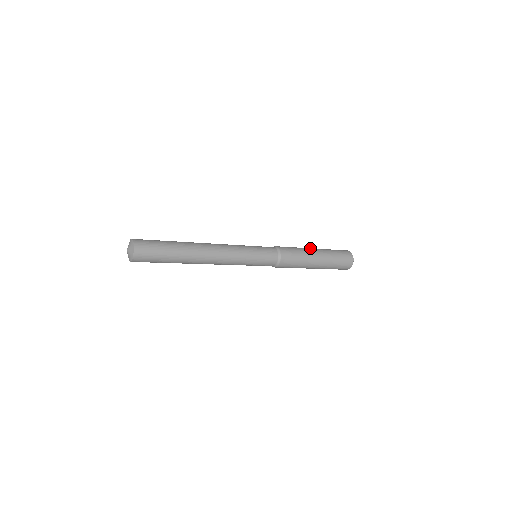
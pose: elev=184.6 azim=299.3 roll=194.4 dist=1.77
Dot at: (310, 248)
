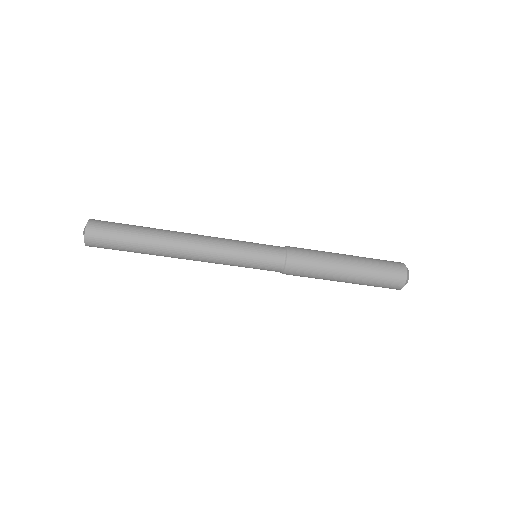
Dot at: occluded
